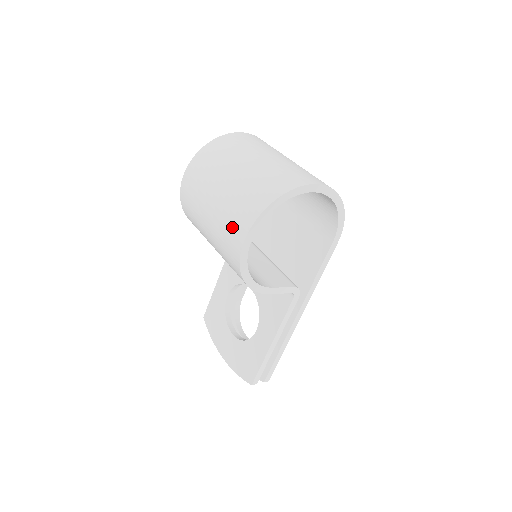
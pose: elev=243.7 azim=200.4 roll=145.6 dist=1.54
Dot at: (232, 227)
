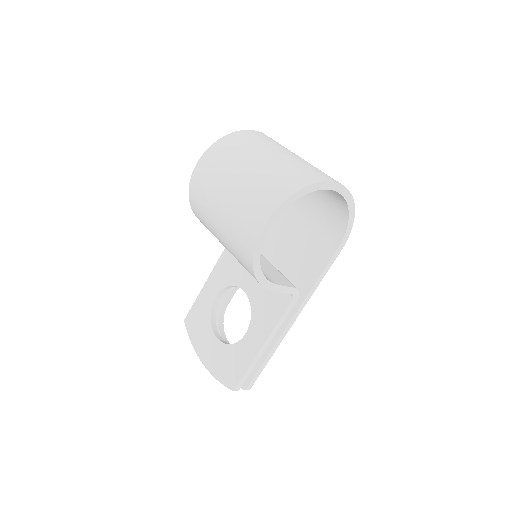
Dot at: (250, 213)
